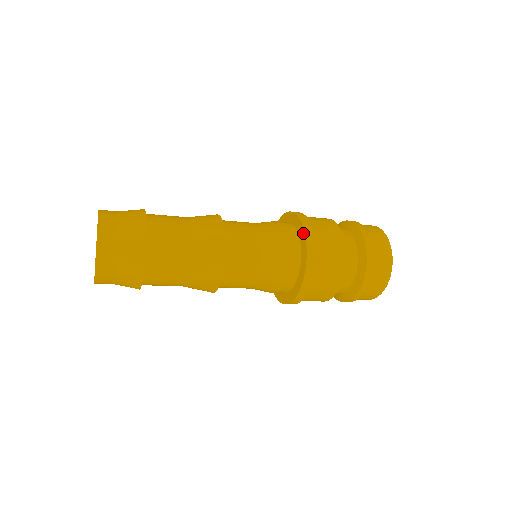
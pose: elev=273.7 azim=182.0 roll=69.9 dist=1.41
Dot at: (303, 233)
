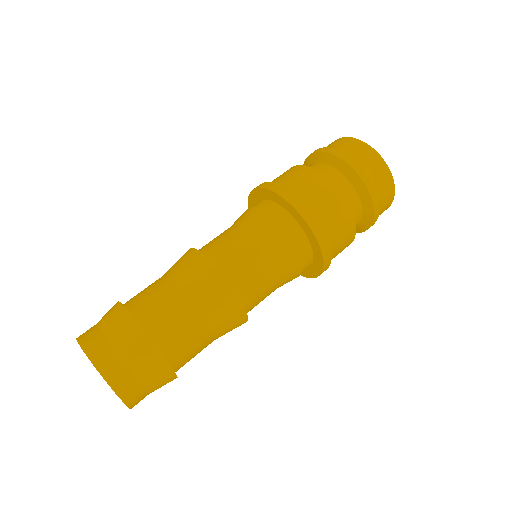
Dot at: (294, 211)
